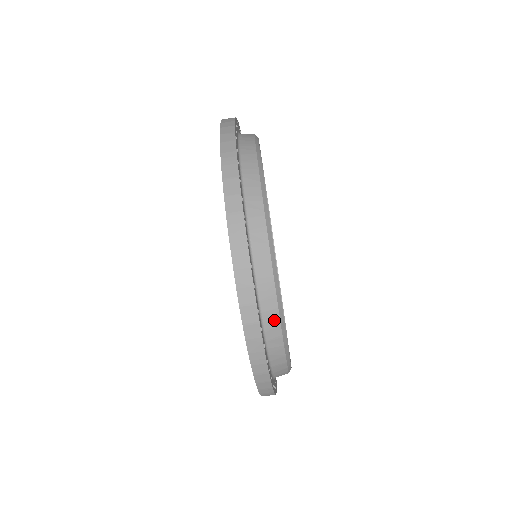
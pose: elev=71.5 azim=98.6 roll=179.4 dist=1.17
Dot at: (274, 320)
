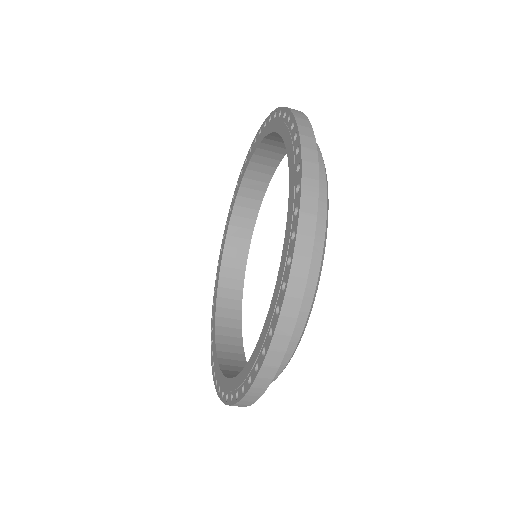
Dot at: (284, 359)
